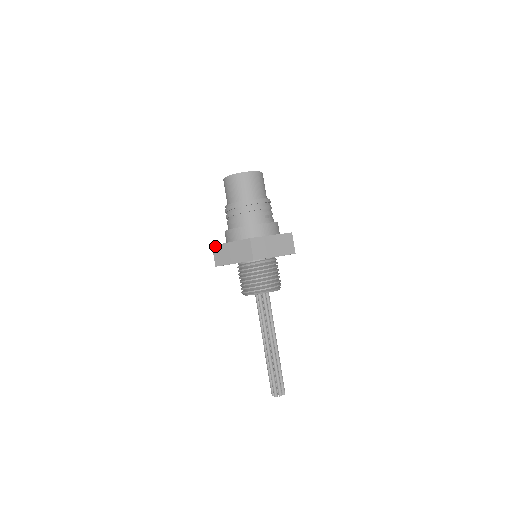
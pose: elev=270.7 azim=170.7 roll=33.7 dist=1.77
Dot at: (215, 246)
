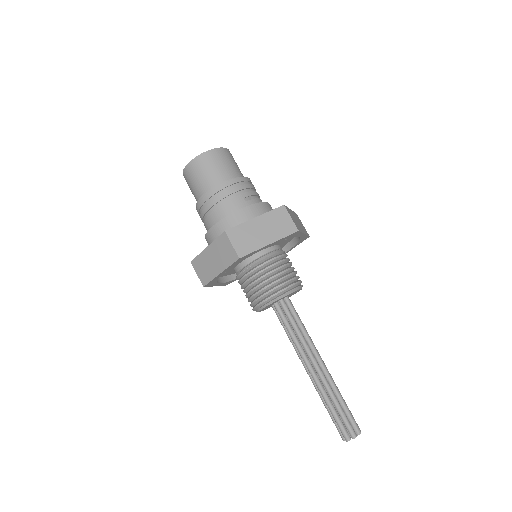
Dot at: (193, 260)
